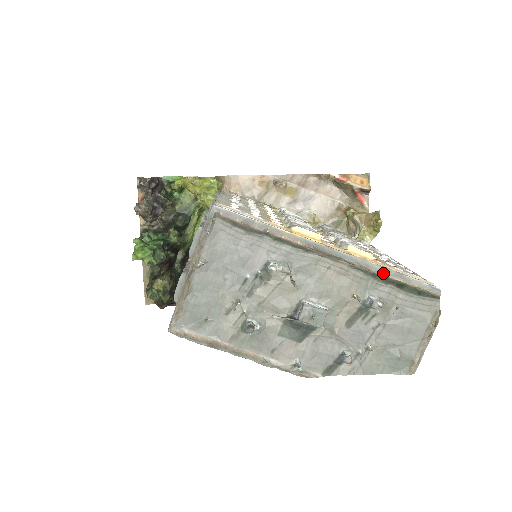
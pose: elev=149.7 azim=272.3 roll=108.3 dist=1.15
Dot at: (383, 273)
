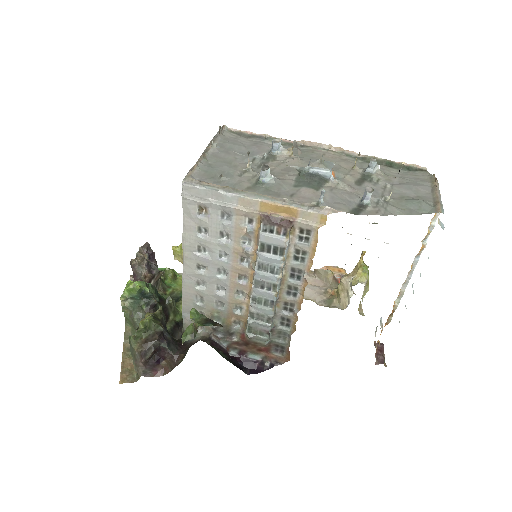
Dot at: (370, 156)
